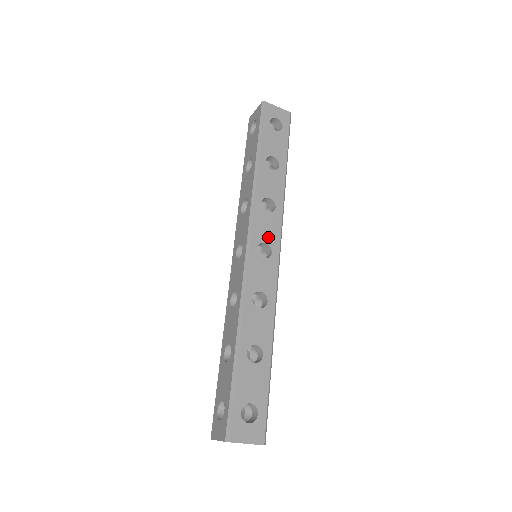
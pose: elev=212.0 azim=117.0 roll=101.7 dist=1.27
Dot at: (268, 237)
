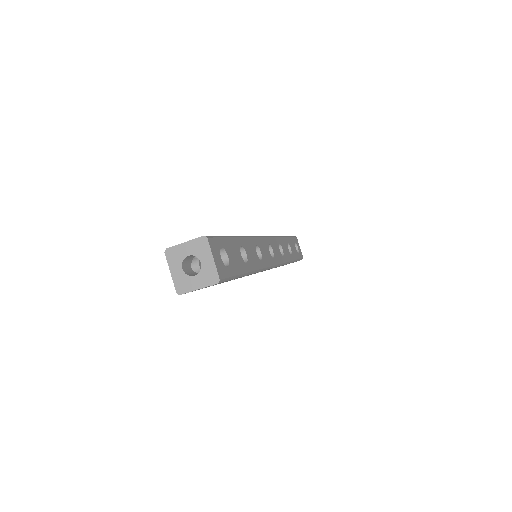
Dot at: occluded
